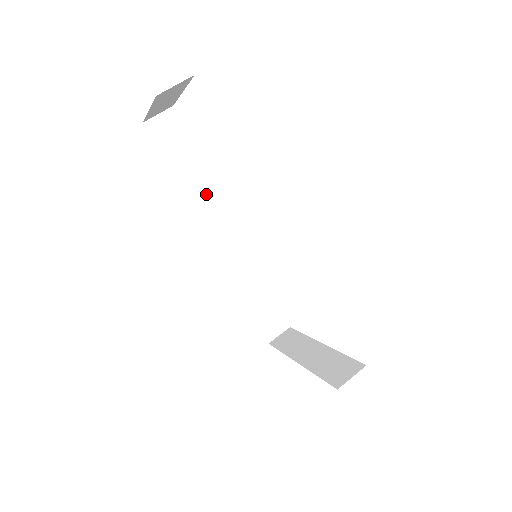
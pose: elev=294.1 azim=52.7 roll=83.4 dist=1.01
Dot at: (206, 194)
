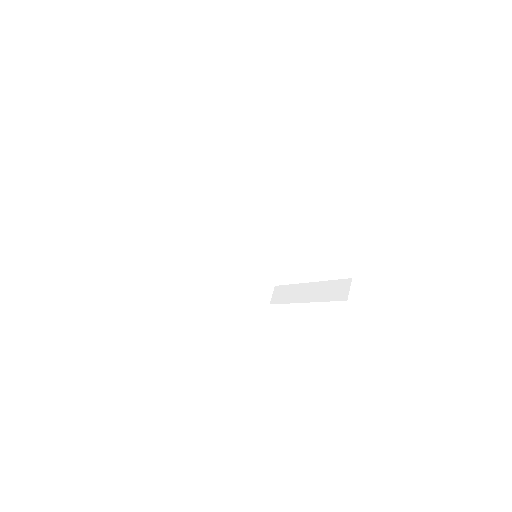
Dot at: (200, 236)
